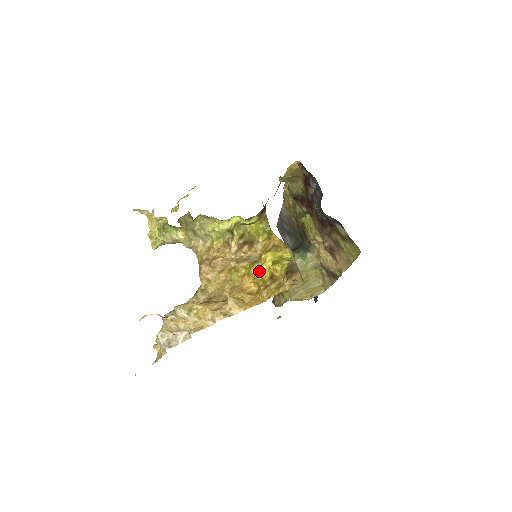
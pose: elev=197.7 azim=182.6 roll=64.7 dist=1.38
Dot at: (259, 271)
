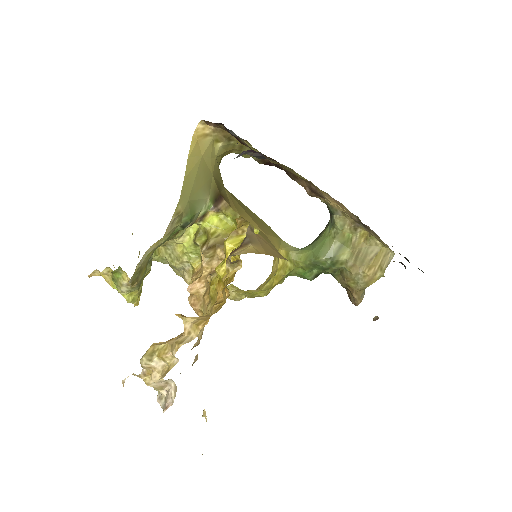
Dot at: (224, 270)
